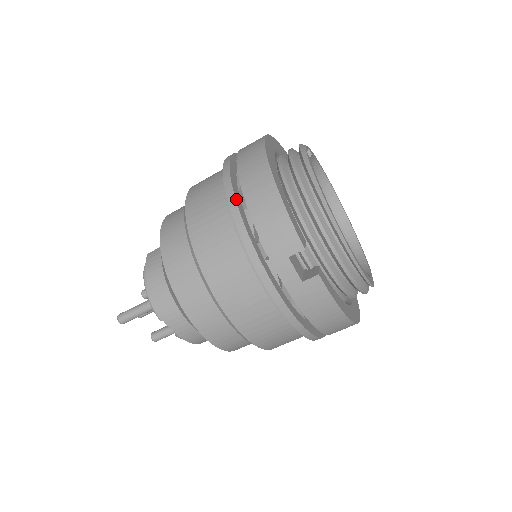
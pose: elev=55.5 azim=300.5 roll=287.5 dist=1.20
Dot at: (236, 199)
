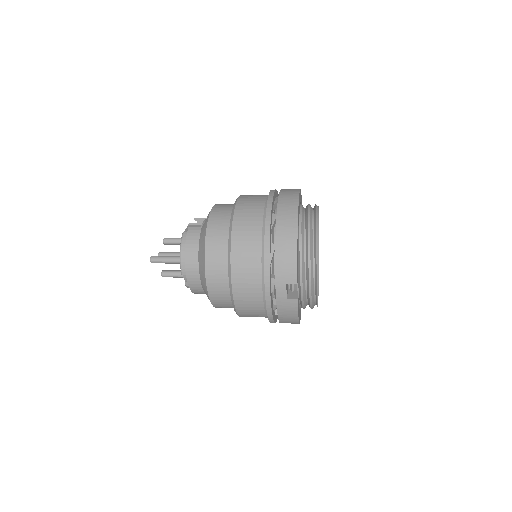
Dot at: (270, 236)
